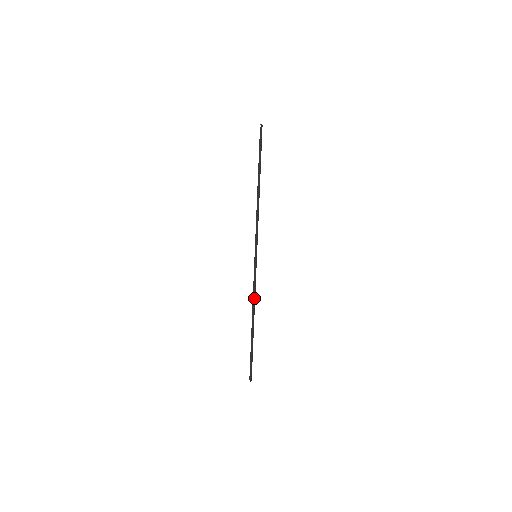
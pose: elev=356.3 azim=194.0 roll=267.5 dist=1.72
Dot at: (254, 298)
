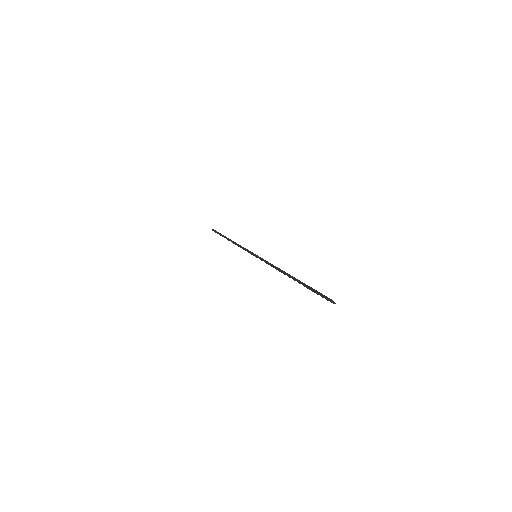
Dot at: (274, 266)
